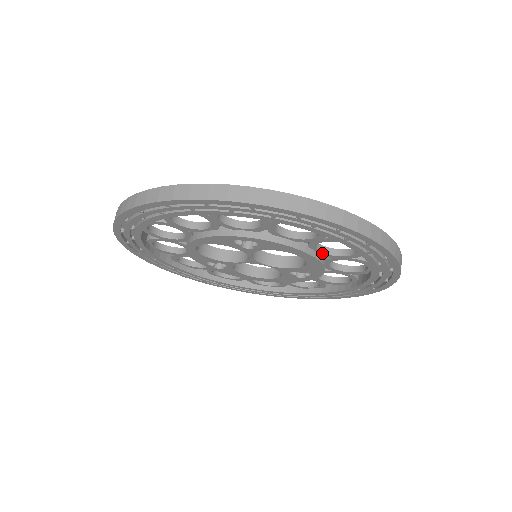
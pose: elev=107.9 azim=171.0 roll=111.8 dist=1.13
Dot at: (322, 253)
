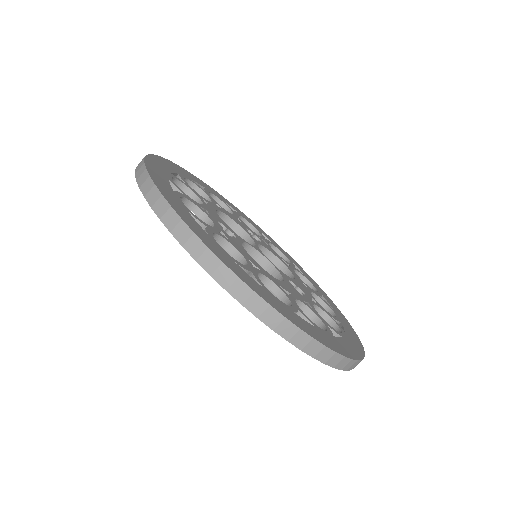
Dot at: (271, 290)
